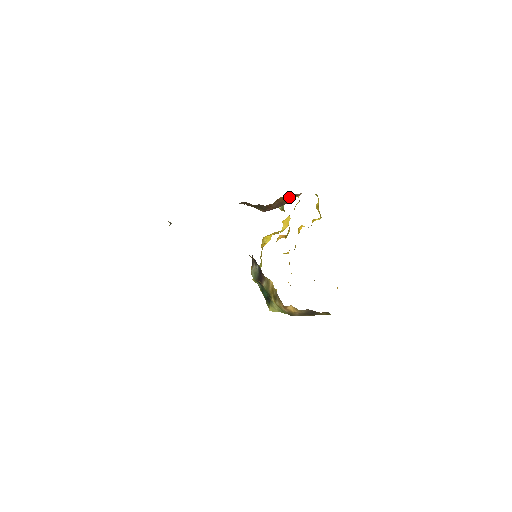
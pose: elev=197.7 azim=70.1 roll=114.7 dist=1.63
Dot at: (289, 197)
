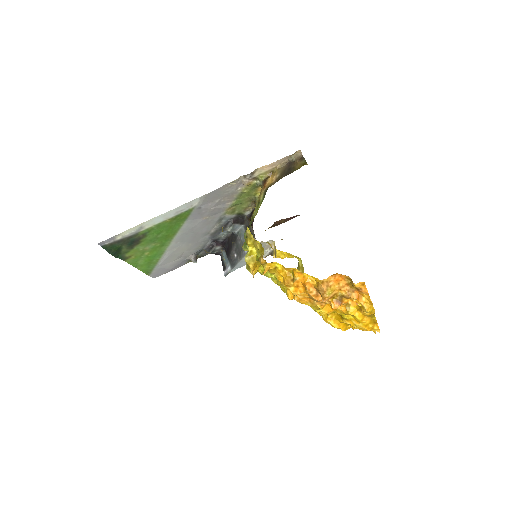
Dot at: occluded
